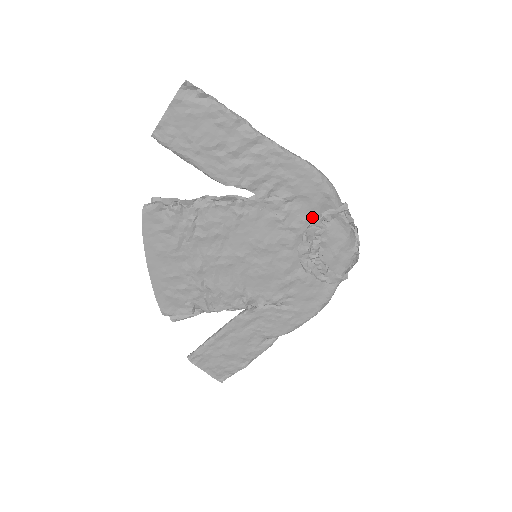
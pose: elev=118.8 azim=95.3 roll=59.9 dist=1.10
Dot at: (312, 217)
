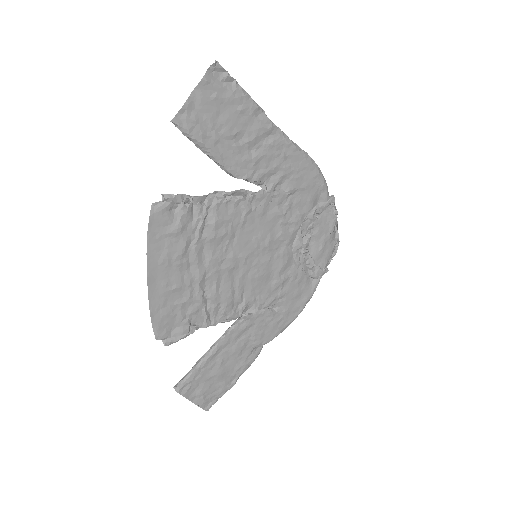
Dot at: (307, 210)
